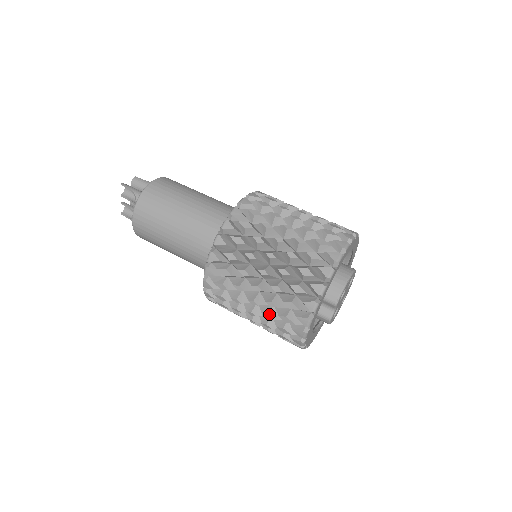
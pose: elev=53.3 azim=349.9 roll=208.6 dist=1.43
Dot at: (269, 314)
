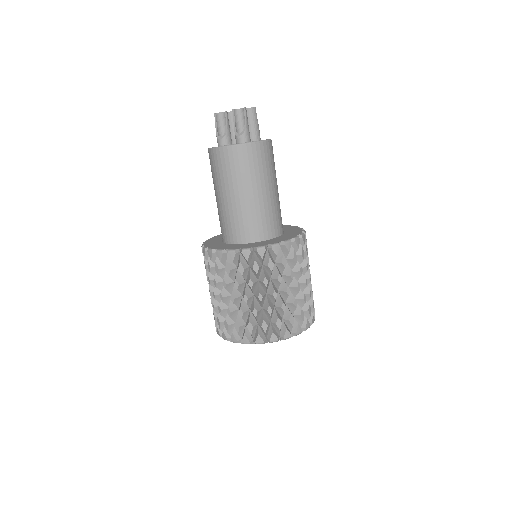
Dot at: (232, 312)
